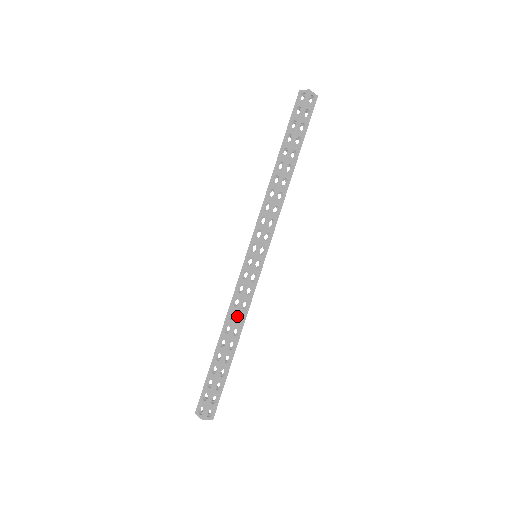
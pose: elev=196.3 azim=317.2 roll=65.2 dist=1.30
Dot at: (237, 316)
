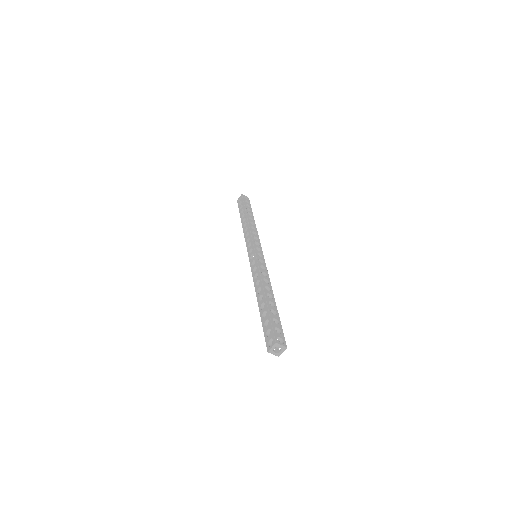
Dot at: (261, 278)
